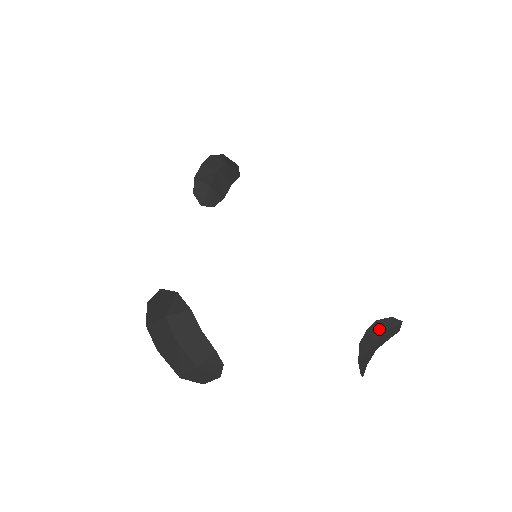
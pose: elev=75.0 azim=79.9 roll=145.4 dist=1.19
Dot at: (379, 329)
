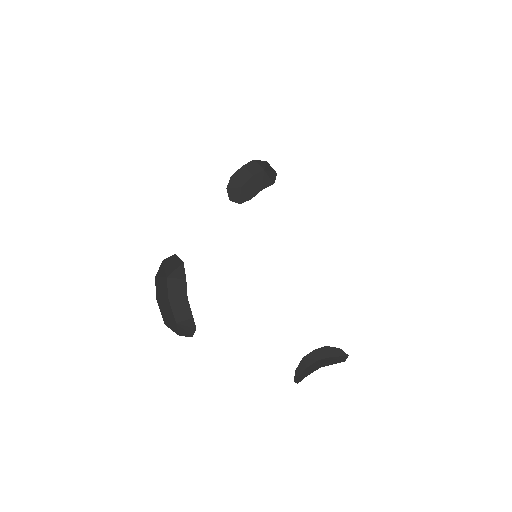
Dot at: (326, 353)
